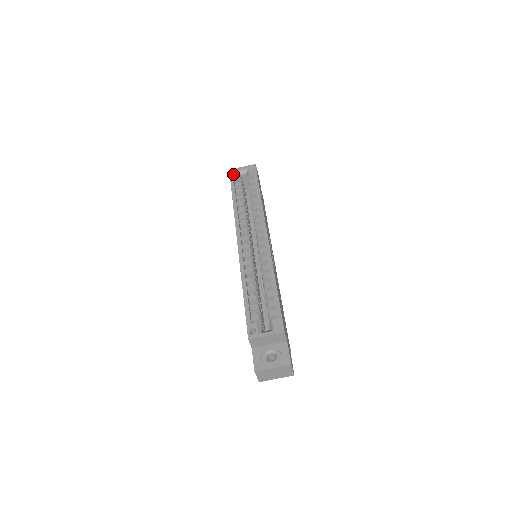
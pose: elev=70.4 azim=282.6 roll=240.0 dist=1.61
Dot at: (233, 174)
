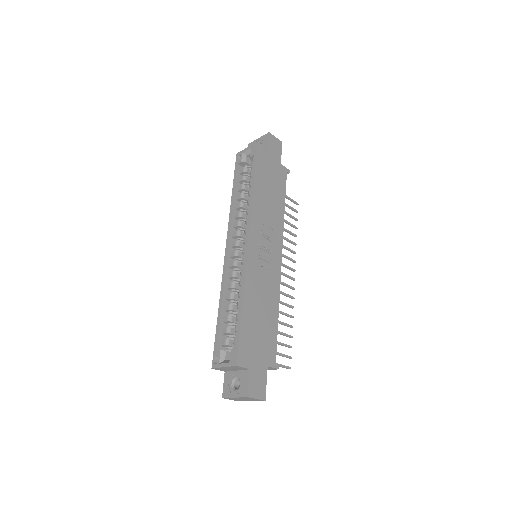
Dot at: (240, 156)
